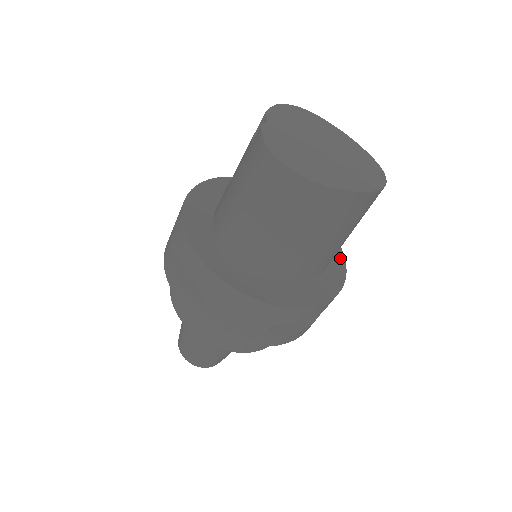
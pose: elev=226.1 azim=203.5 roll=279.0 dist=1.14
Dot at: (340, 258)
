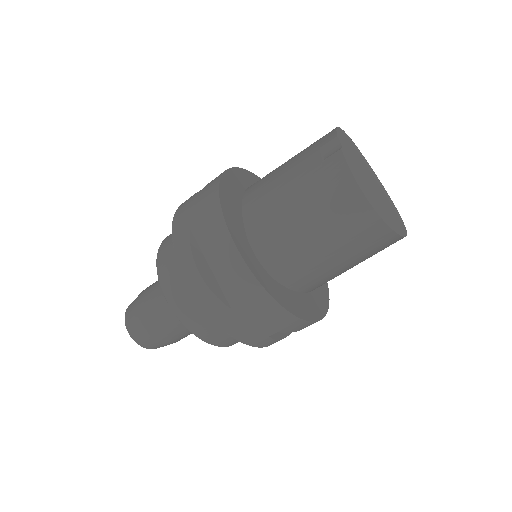
Dot at: occluded
